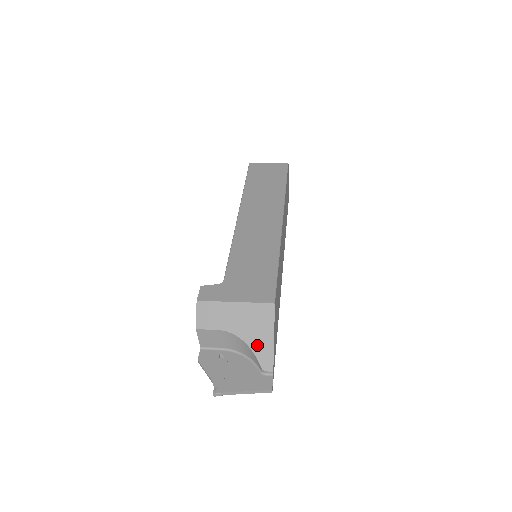
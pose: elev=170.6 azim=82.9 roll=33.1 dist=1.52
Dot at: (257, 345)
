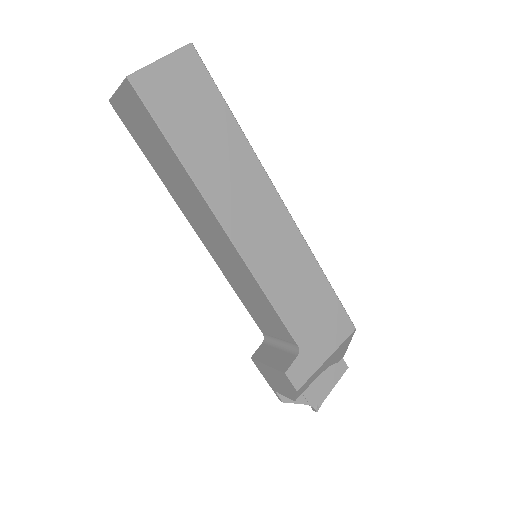
Dot at: (338, 358)
